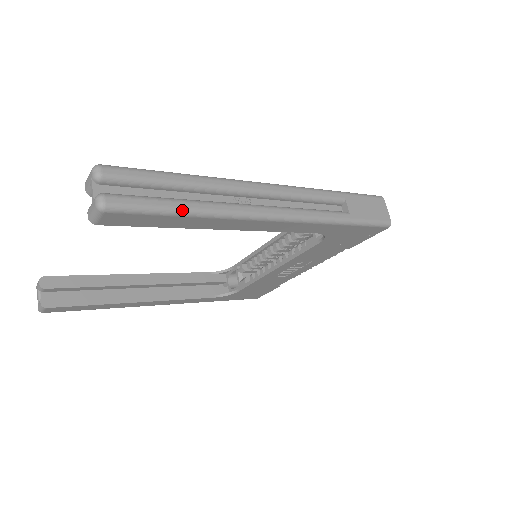
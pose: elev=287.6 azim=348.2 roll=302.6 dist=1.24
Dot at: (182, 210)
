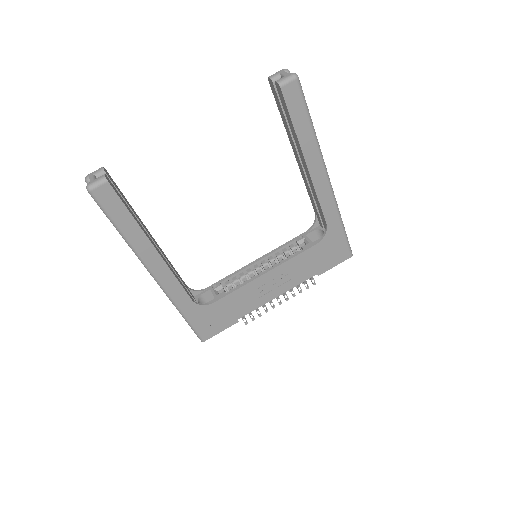
Dot at: (311, 120)
